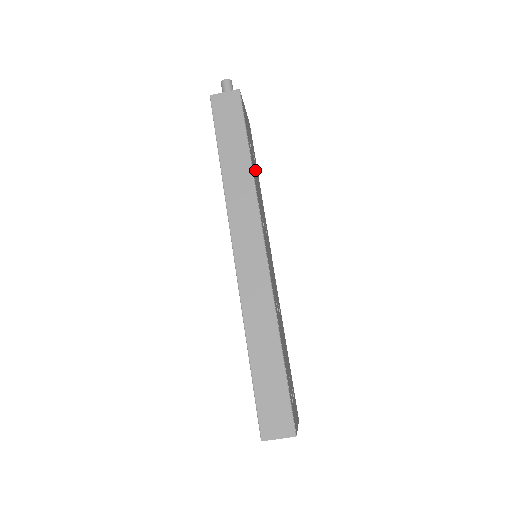
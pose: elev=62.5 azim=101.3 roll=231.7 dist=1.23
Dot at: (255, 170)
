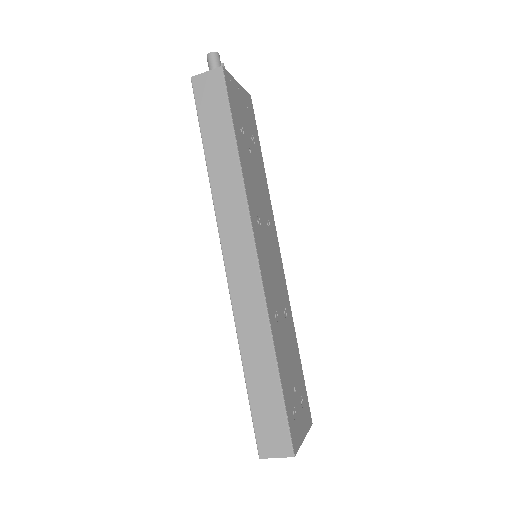
Dot at: (251, 157)
